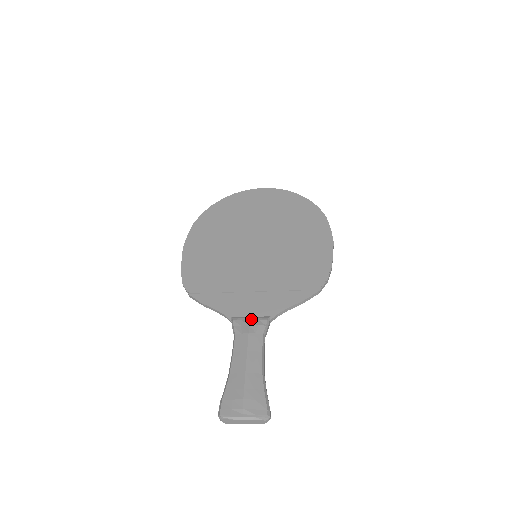
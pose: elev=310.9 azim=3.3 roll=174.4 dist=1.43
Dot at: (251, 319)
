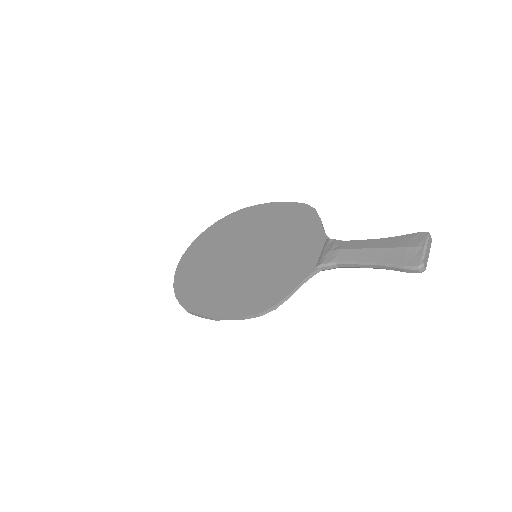
Dot at: (324, 251)
